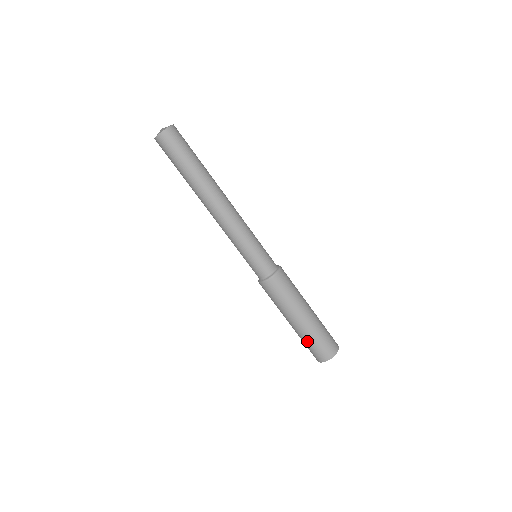
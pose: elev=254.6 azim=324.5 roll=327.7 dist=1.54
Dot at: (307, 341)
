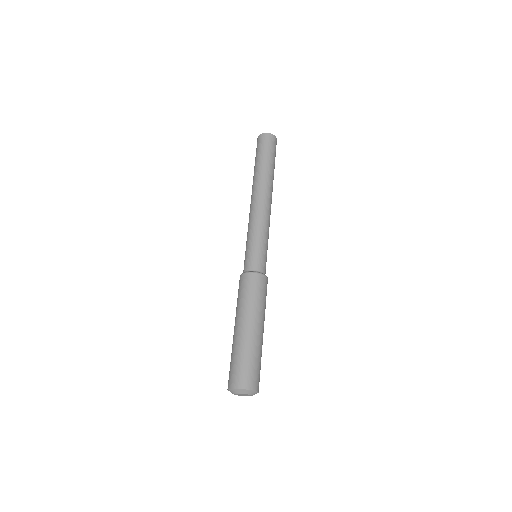
Dot at: (231, 356)
